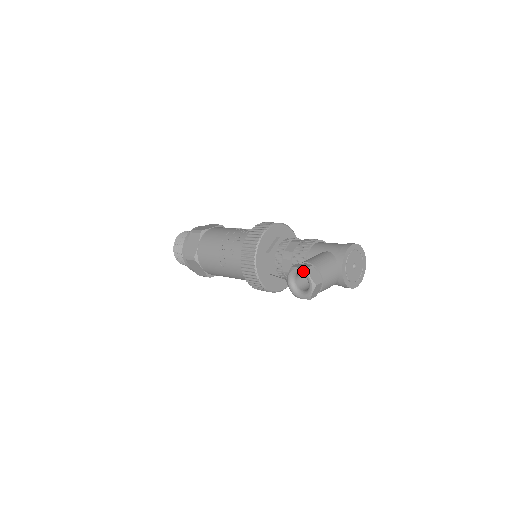
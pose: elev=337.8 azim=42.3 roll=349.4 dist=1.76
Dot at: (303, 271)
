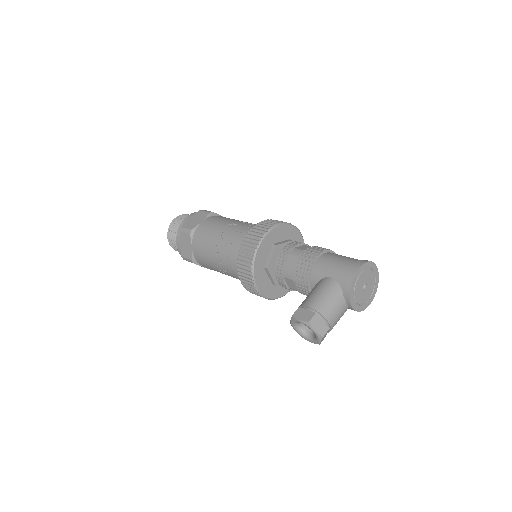
Dot at: (305, 324)
